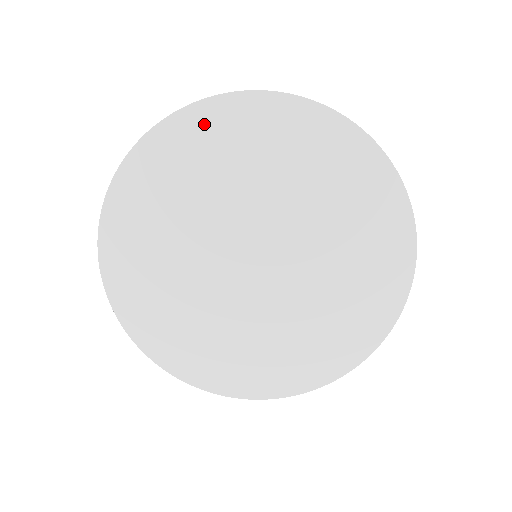
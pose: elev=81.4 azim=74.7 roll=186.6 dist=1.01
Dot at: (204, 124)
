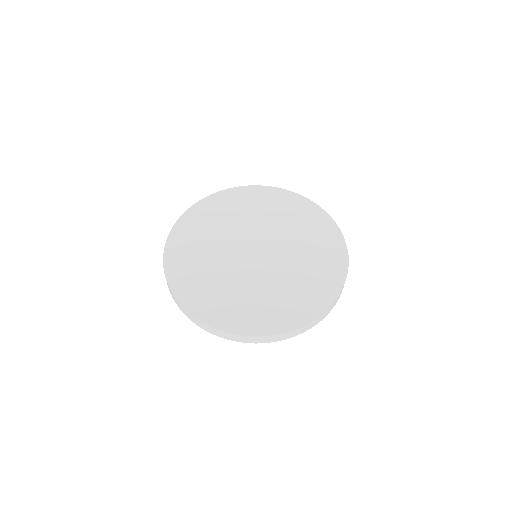
Dot at: (185, 228)
